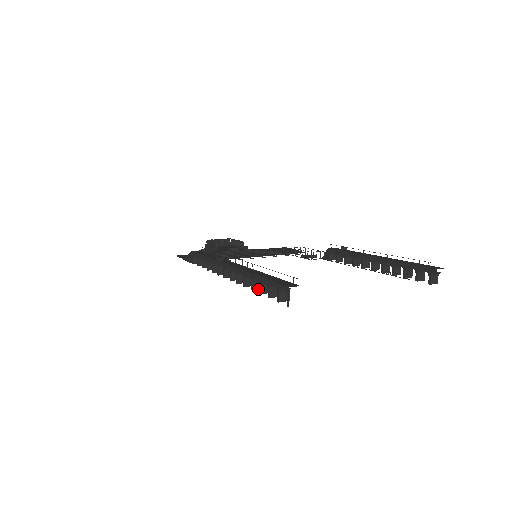
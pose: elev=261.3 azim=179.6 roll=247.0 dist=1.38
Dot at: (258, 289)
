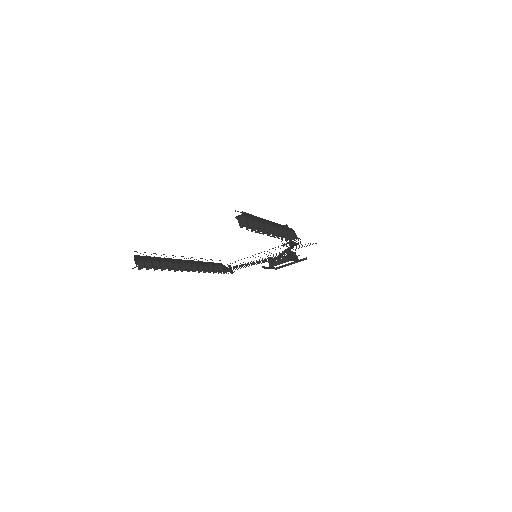
Dot at: (165, 269)
